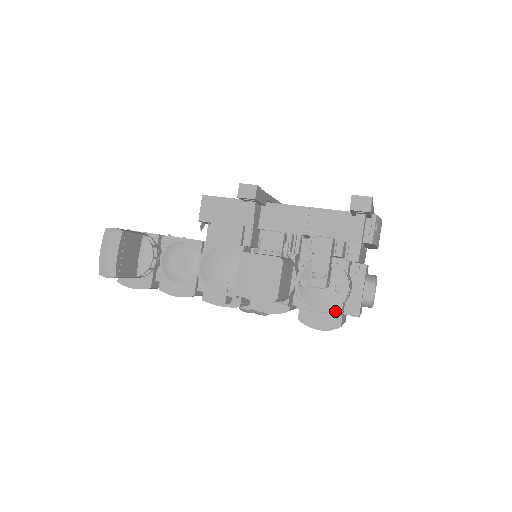
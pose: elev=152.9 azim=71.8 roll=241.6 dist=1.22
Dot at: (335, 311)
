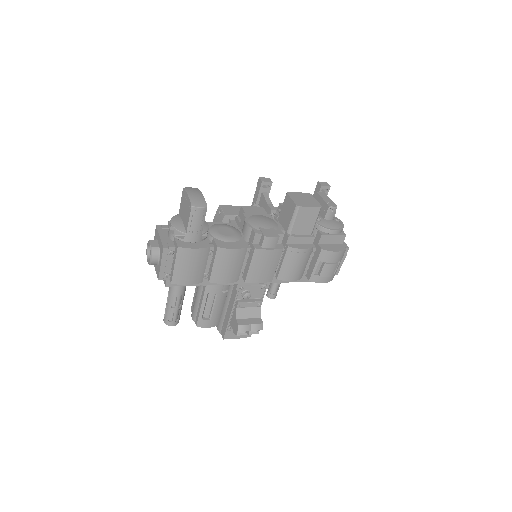
Dot at: (342, 233)
